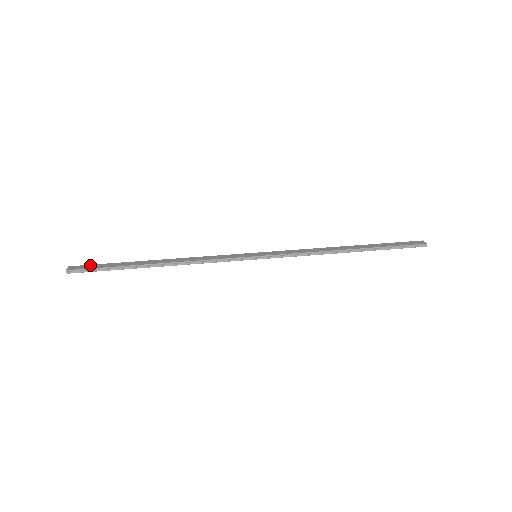
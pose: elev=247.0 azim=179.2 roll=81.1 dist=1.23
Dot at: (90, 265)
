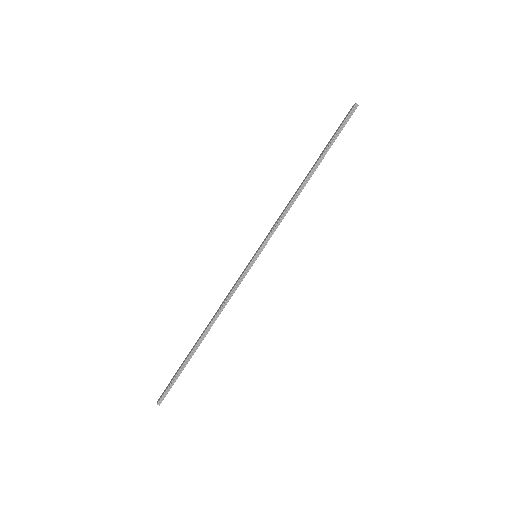
Dot at: (168, 384)
